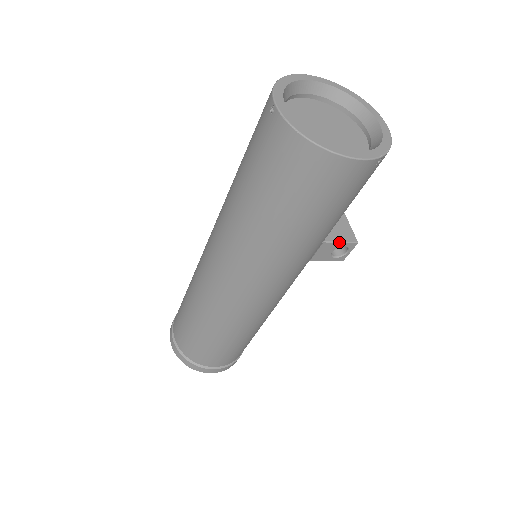
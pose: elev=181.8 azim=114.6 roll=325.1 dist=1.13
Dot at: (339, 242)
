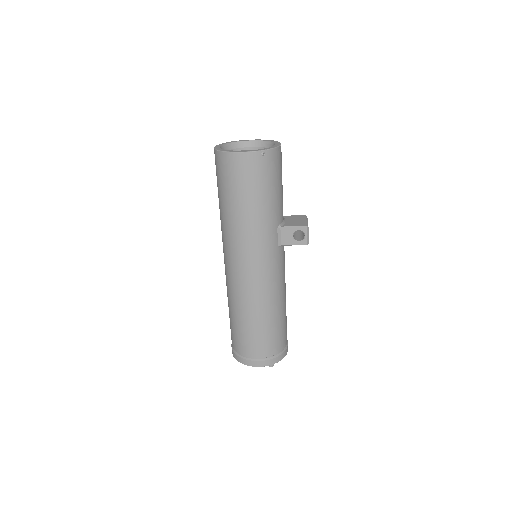
Dot at: (292, 227)
